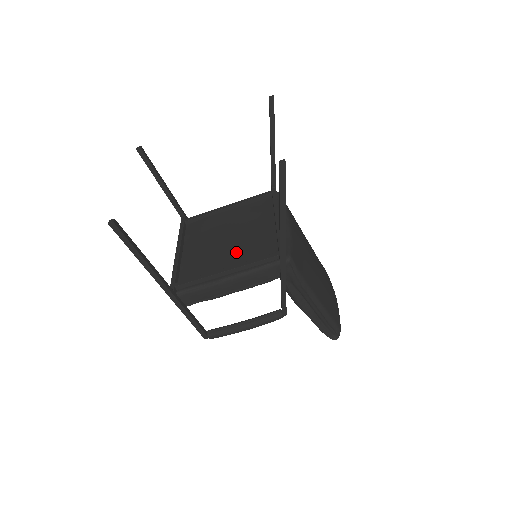
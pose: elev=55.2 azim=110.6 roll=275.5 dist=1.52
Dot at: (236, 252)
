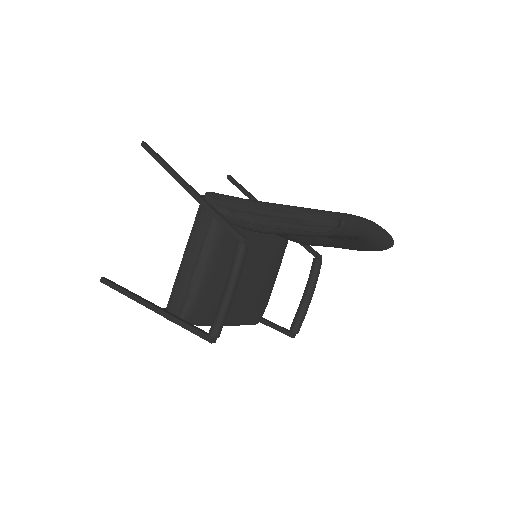
Dot at: occluded
